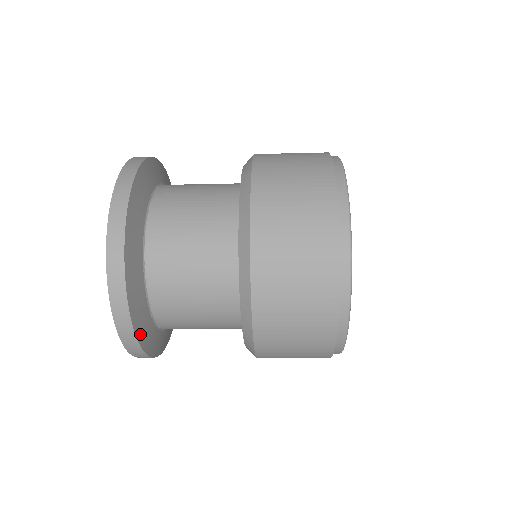
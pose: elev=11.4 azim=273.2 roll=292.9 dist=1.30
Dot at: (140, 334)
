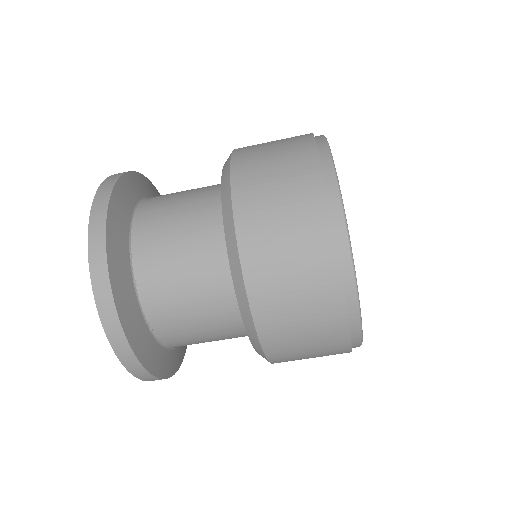
Dot at: (111, 251)
